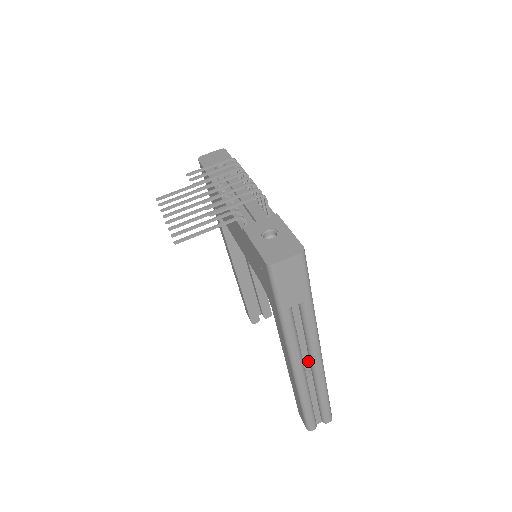
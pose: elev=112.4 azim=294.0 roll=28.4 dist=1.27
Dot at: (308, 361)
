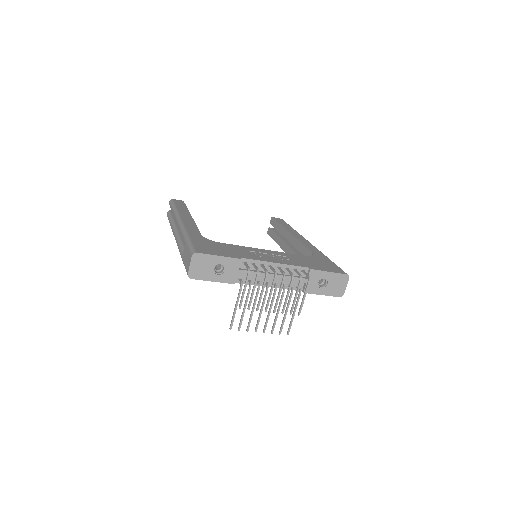
Dot at: occluded
